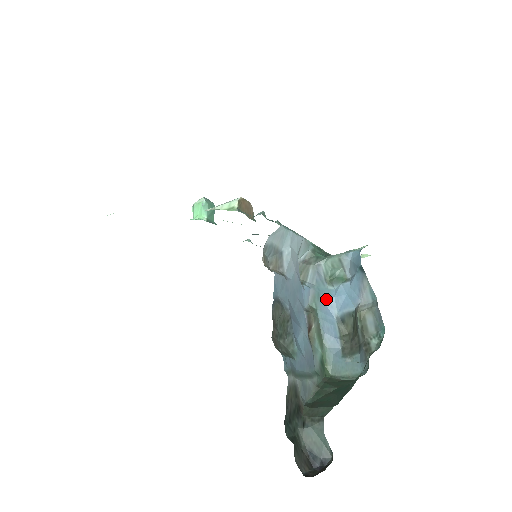
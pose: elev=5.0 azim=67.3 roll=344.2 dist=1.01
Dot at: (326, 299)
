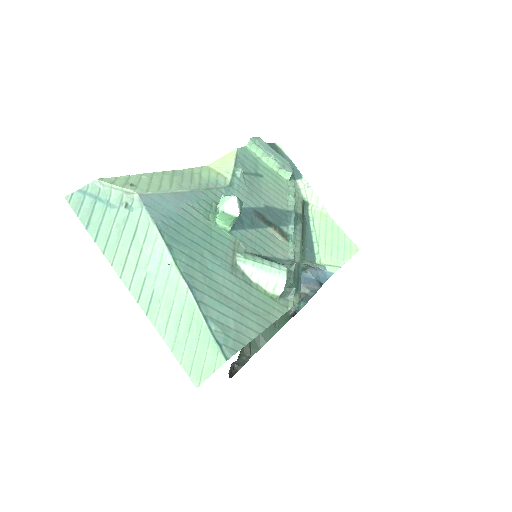
Dot at: occluded
